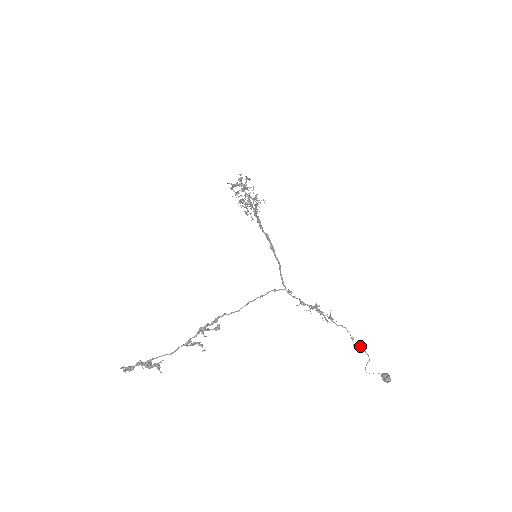
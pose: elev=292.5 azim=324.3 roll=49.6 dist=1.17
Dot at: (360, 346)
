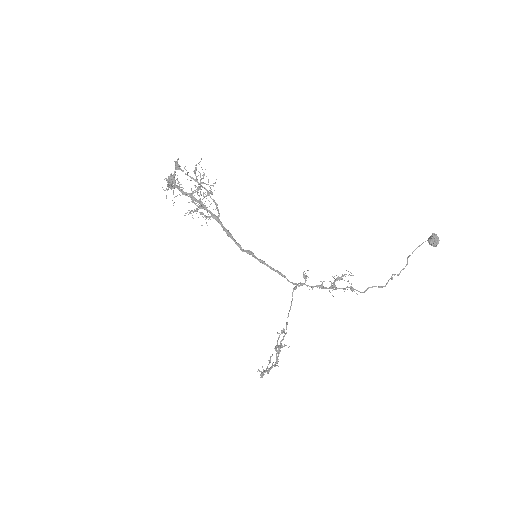
Dot at: (391, 279)
